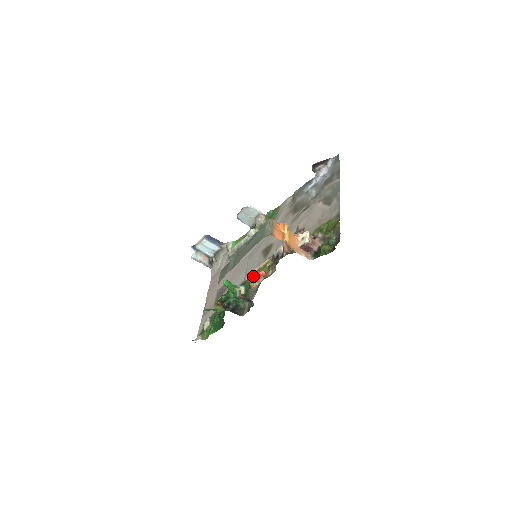
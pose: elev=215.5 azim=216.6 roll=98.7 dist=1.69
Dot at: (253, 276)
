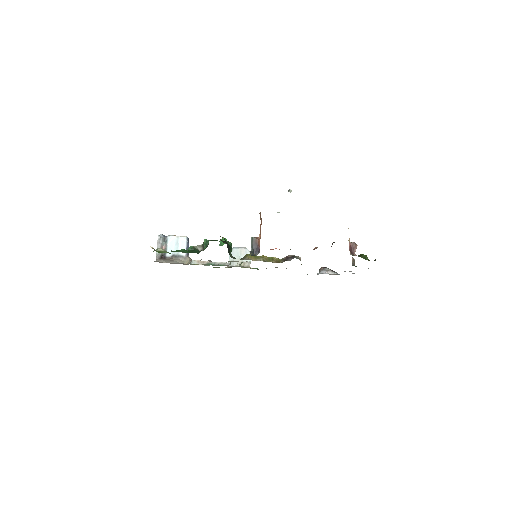
Dot at: occluded
